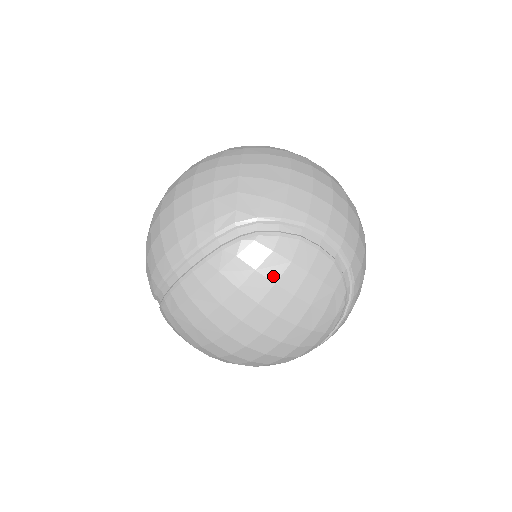
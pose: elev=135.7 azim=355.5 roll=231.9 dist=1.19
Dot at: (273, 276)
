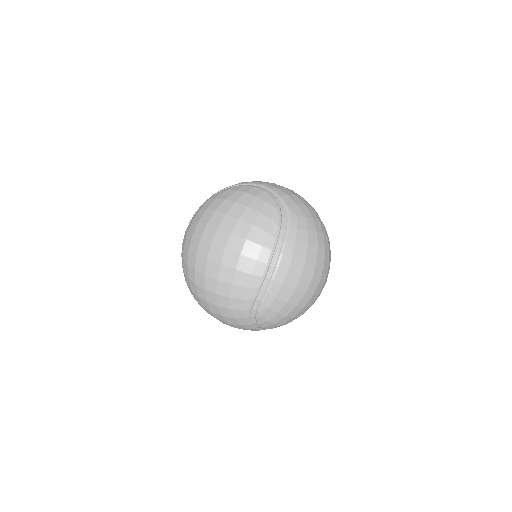
Dot at: (225, 197)
